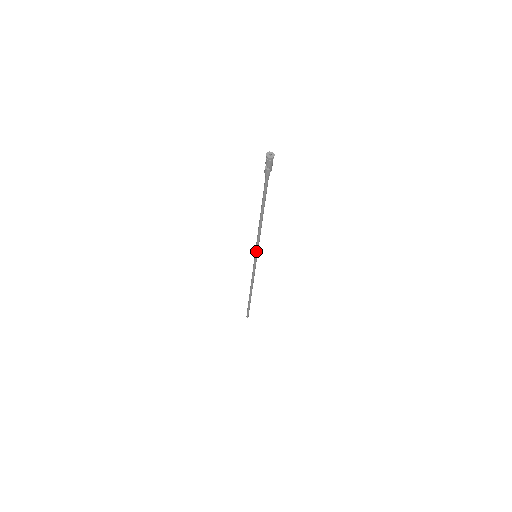
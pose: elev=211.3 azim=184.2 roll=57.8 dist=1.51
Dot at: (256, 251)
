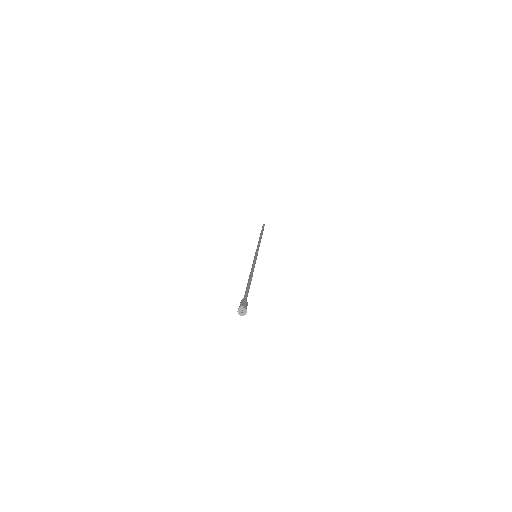
Dot at: occluded
